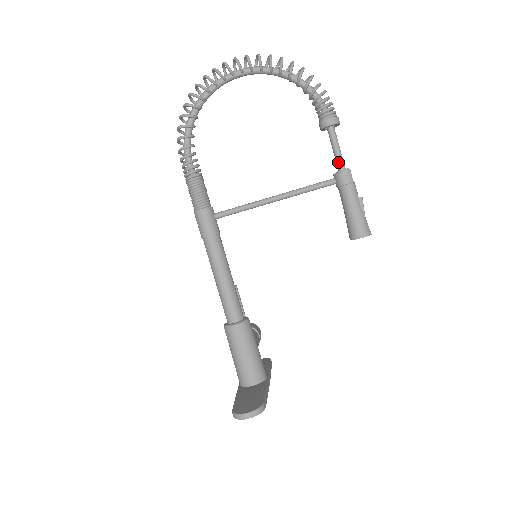
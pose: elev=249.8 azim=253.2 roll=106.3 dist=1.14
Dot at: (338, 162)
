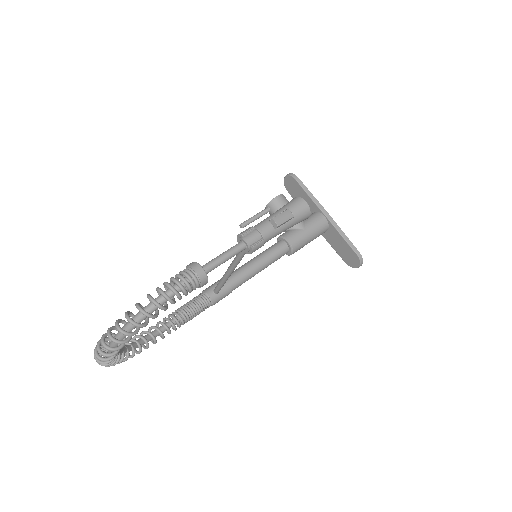
Dot at: occluded
